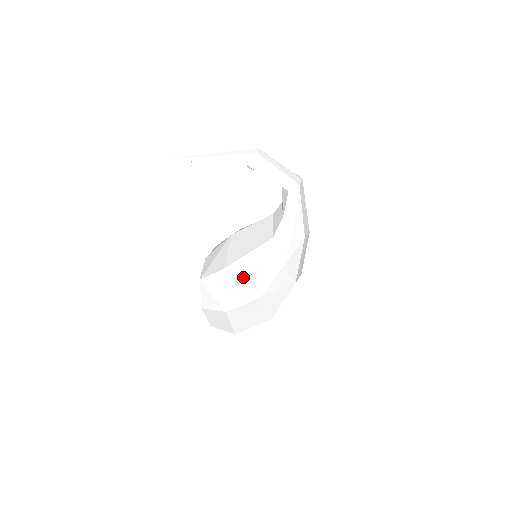
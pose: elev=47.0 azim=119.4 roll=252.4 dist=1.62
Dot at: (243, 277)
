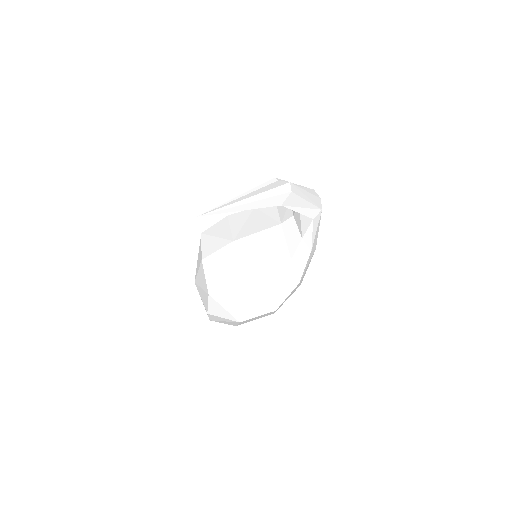
Dot at: (260, 295)
